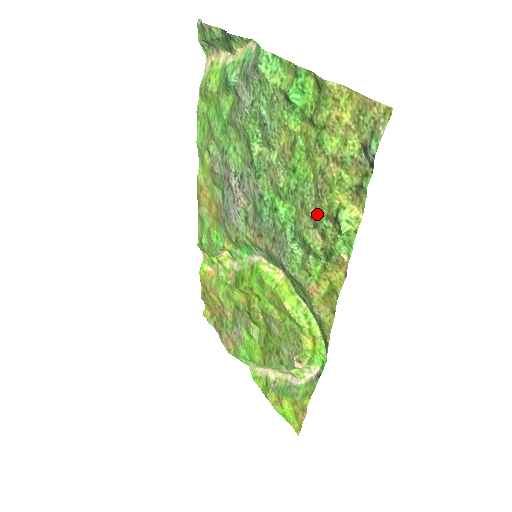
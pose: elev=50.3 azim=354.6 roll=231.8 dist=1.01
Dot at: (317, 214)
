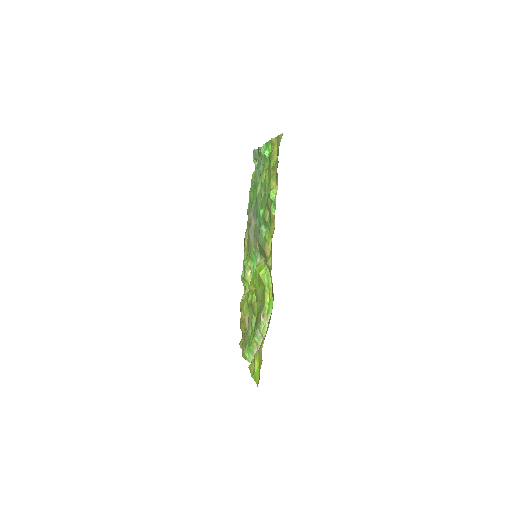
Dot at: (268, 200)
